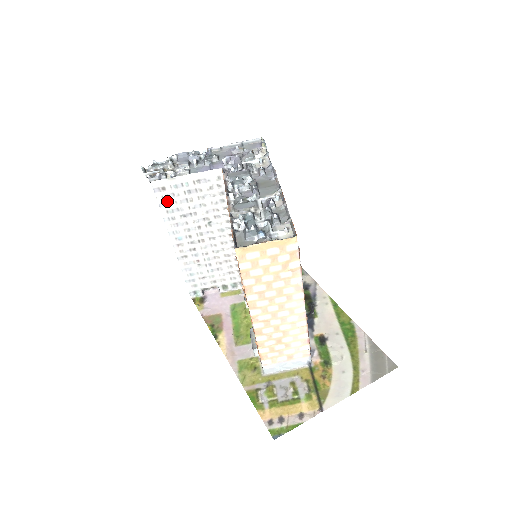
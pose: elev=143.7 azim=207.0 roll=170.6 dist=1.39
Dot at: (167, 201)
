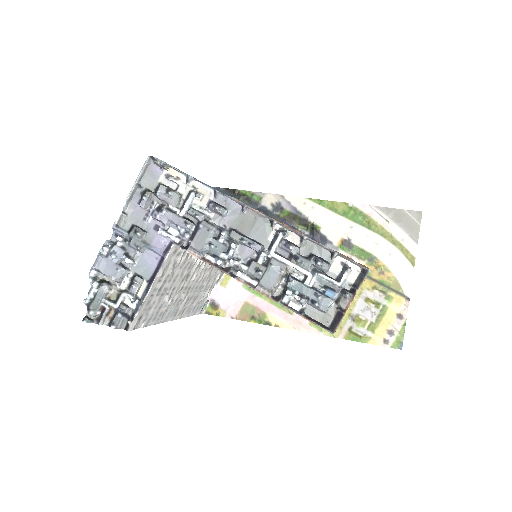
Dot at: (149, 317)
